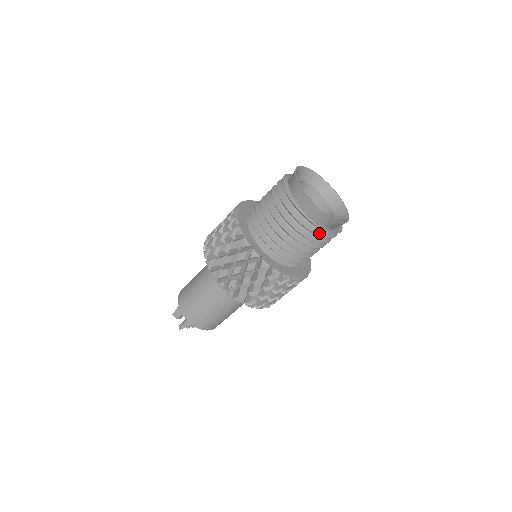
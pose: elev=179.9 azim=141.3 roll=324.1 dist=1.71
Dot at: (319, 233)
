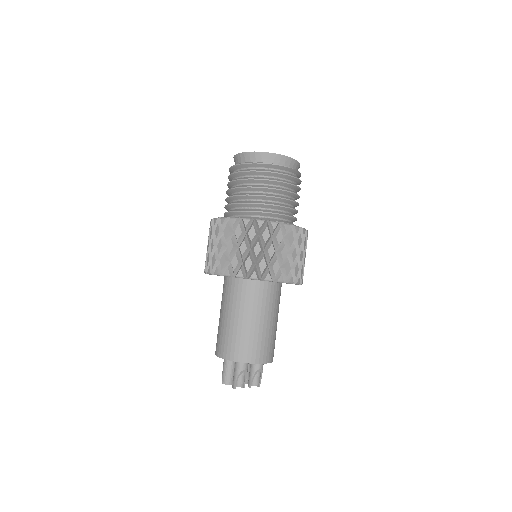
Dot at: (275, 172)
